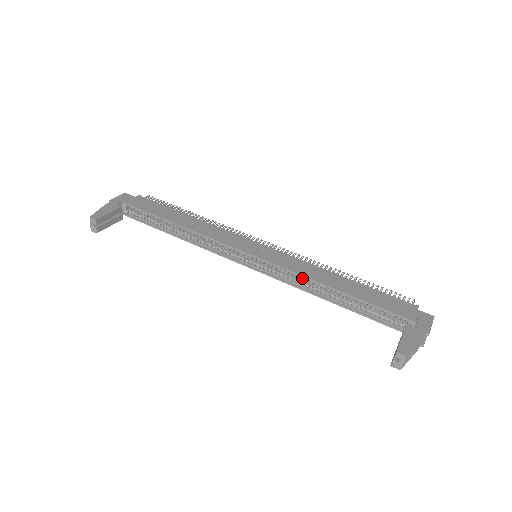
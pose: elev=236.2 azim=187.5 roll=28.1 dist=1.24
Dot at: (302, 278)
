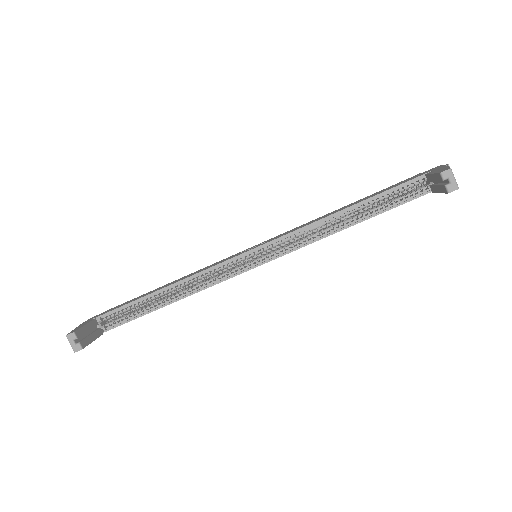
Dot at: (310, 229)
